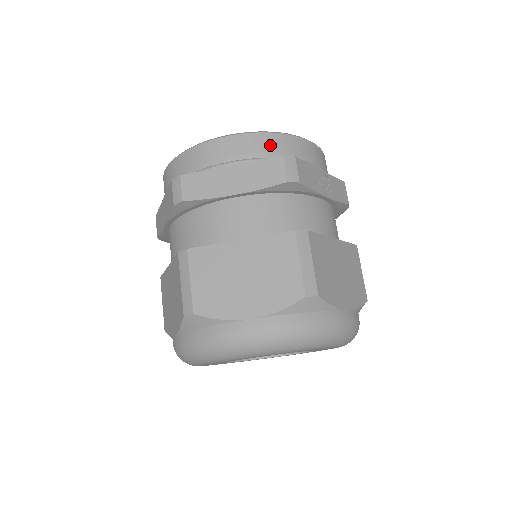
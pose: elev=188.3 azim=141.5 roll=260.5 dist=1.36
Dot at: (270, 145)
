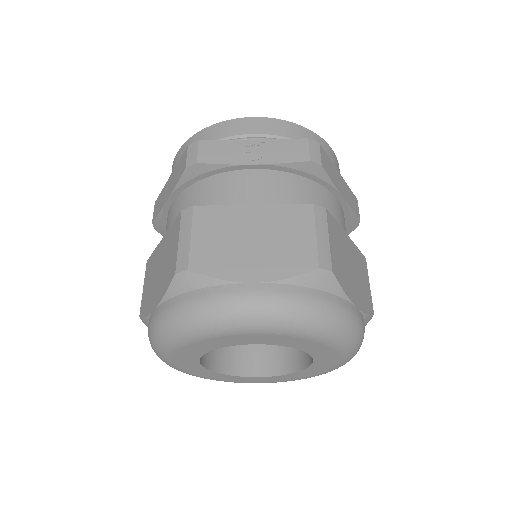
Dot at: occluded
